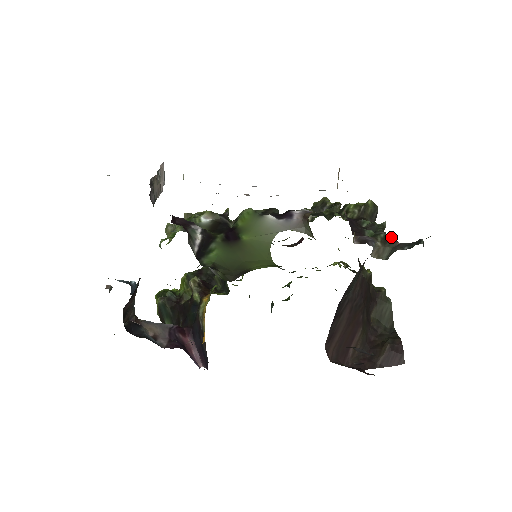
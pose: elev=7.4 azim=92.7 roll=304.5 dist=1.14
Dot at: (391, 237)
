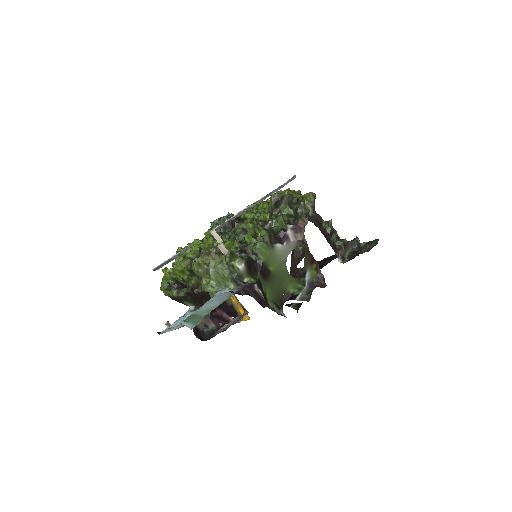
Dot at: (347, 242)
